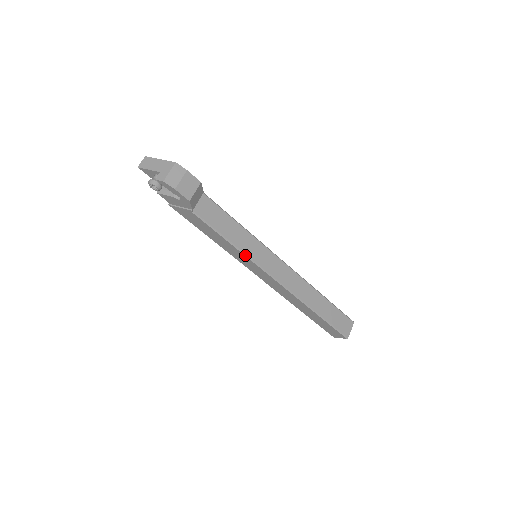
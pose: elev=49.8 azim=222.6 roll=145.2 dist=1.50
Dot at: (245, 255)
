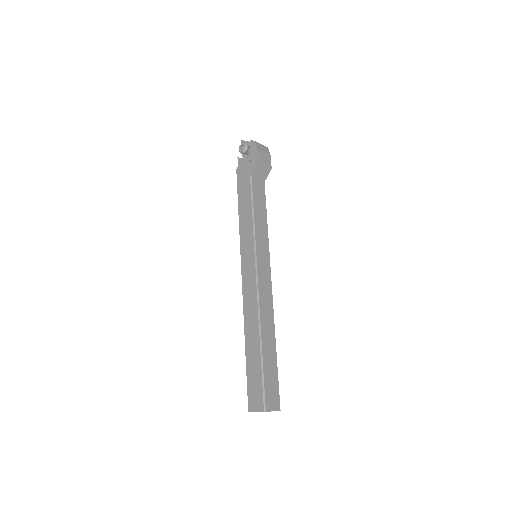
Dot at: (254, 236)
